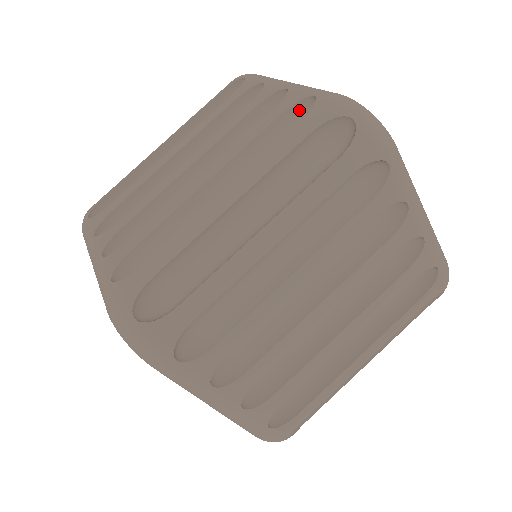
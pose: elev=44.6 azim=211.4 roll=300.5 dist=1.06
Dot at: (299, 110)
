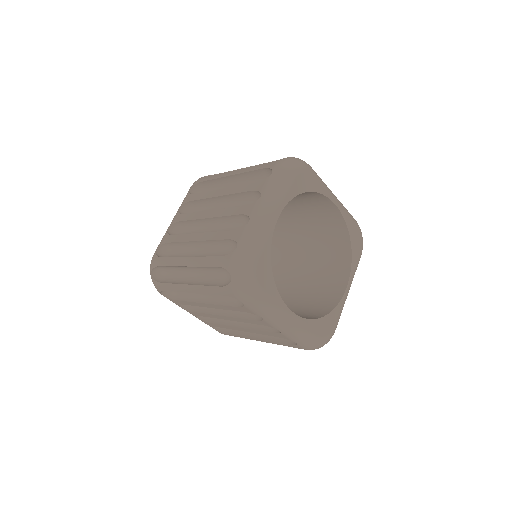
Dot at: (236, 243)
